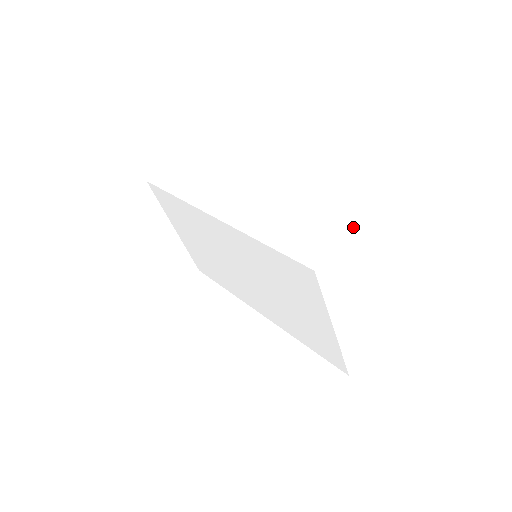
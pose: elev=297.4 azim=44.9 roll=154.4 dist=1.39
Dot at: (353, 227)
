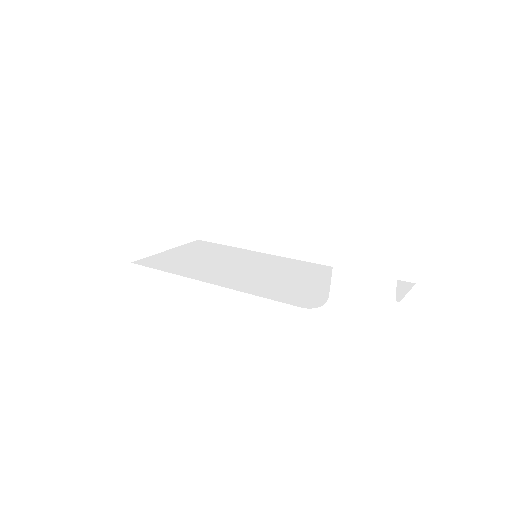
Dot at: (373, 290)
